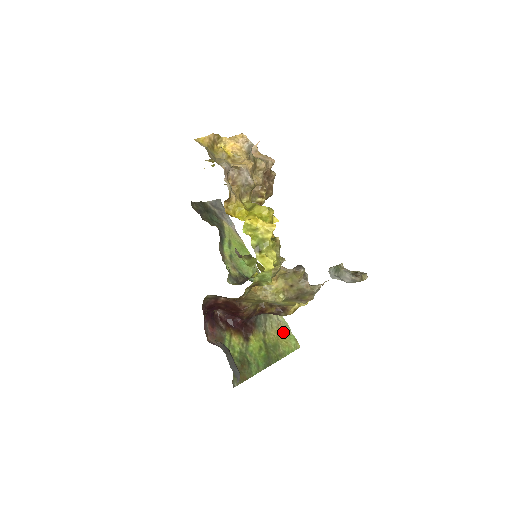
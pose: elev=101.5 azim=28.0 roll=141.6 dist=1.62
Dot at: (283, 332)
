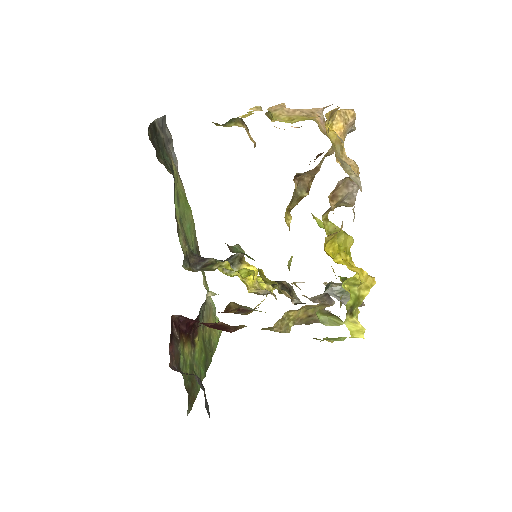
Dot at: (212, 318)
